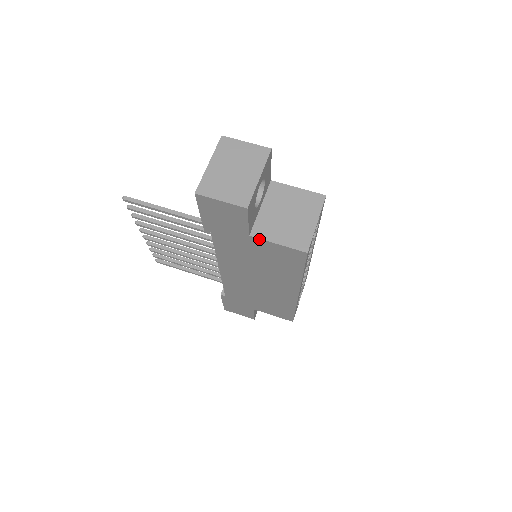
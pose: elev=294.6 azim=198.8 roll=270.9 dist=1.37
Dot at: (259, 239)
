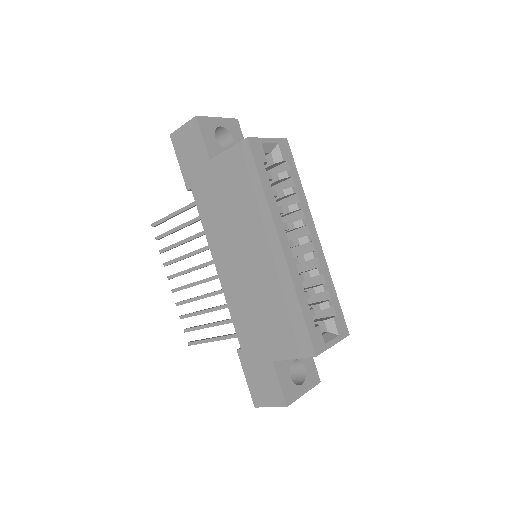
Dot at: (216, 157)
